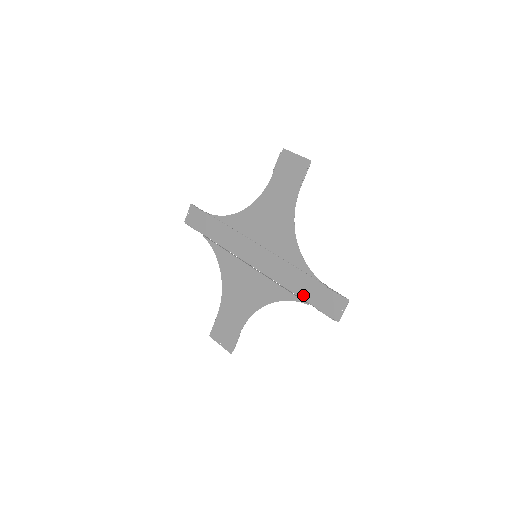
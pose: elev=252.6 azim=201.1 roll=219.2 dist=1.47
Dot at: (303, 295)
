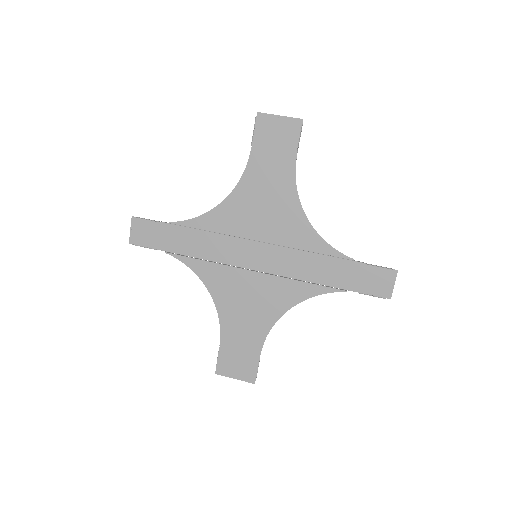
Dot at: (336, 283)
